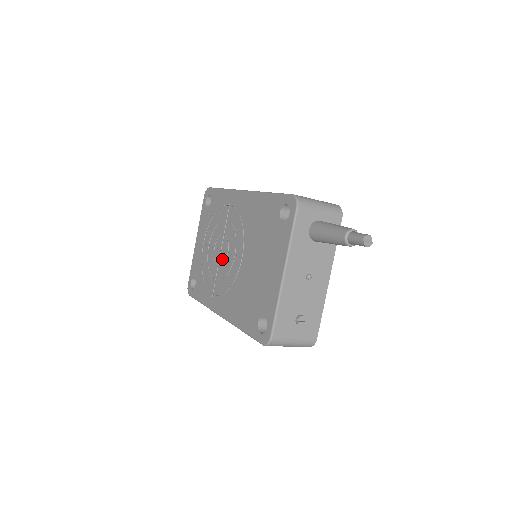
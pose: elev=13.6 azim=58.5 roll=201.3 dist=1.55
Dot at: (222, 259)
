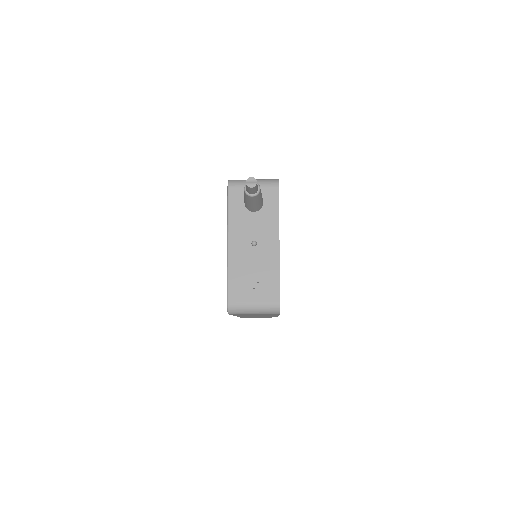
Dot at: occluded
